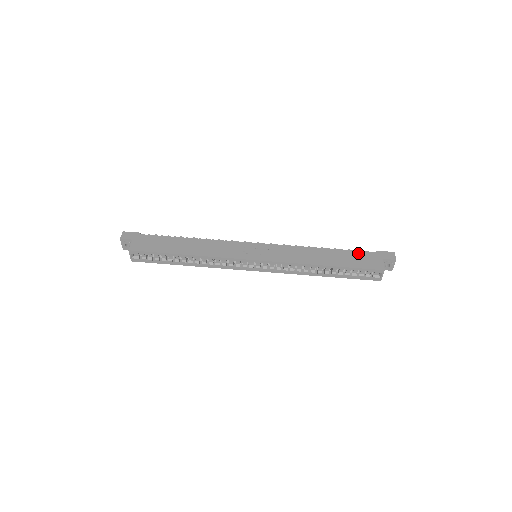
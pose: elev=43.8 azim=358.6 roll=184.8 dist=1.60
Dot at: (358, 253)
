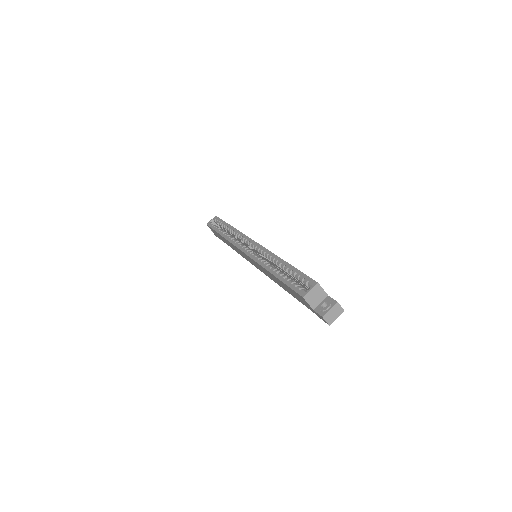
Dot at: occluded
